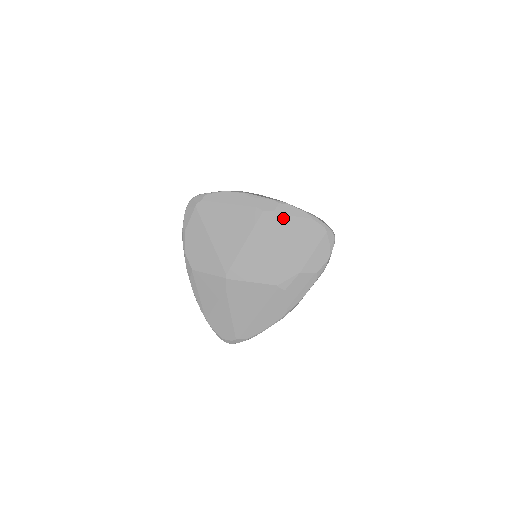
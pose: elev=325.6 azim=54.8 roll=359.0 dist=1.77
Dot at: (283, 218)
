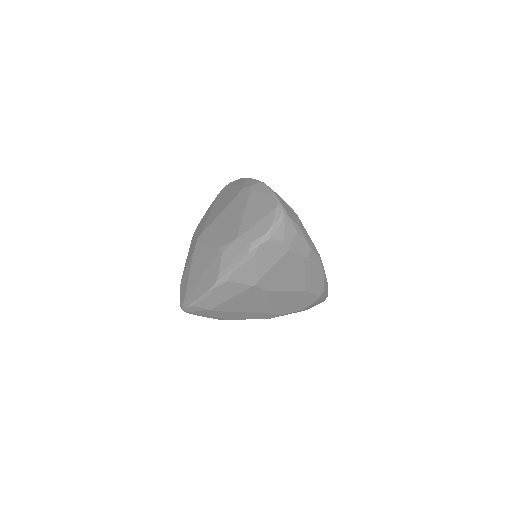
Dot at: (253, 192)
